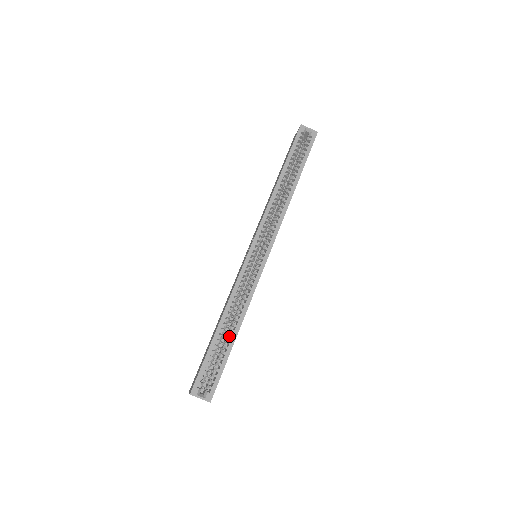
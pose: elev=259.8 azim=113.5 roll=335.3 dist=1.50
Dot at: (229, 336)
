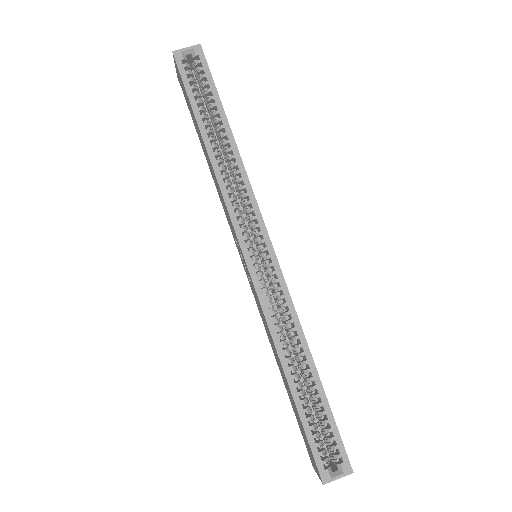
Dot at: (309, 381)
